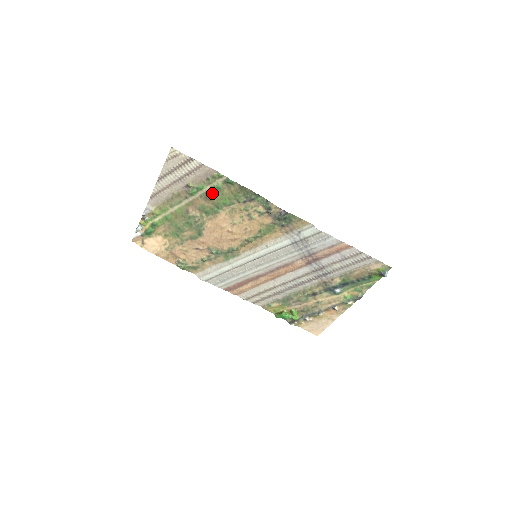
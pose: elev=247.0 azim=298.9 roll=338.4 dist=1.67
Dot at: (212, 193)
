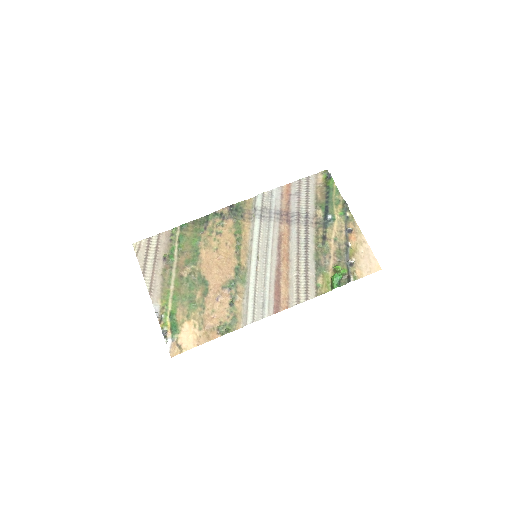
Dot at: (182, 245)
